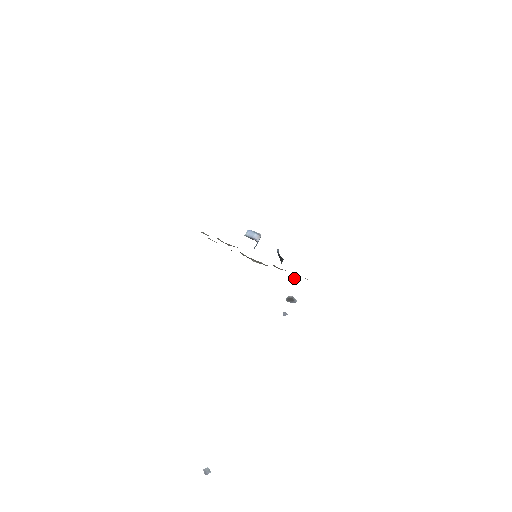
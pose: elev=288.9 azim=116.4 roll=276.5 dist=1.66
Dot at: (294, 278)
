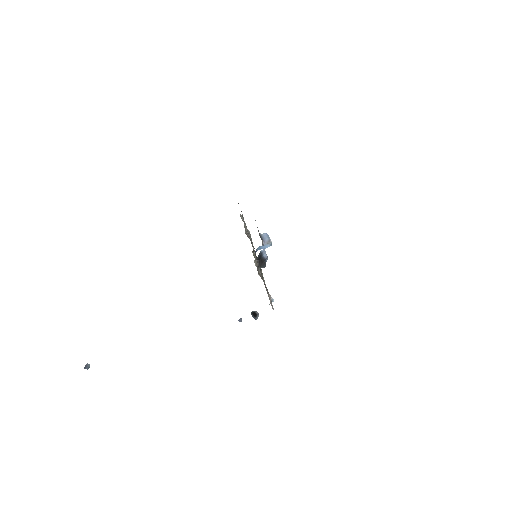
Dot at: (270, 299)
